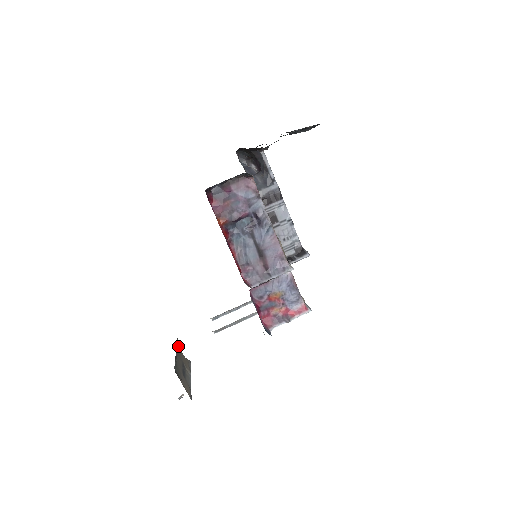
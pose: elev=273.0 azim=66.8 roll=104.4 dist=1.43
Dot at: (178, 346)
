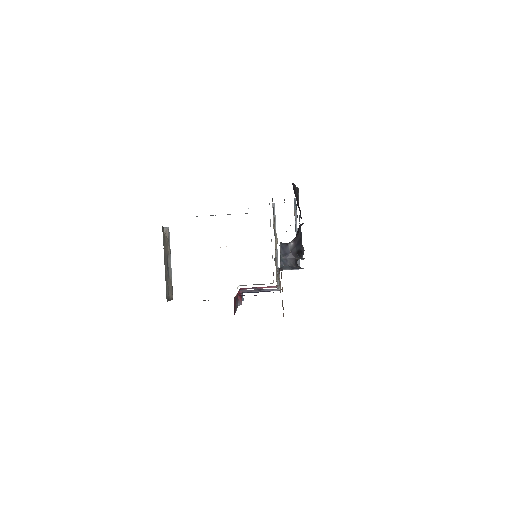
Dot at: (164, 242)
